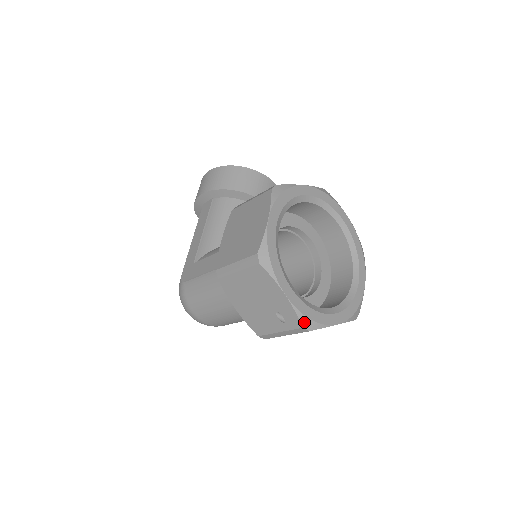
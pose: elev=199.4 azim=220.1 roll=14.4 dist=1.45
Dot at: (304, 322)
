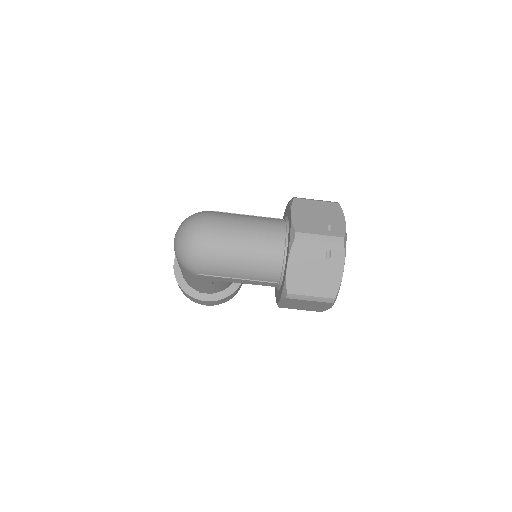
Dot at: (345, 238)
